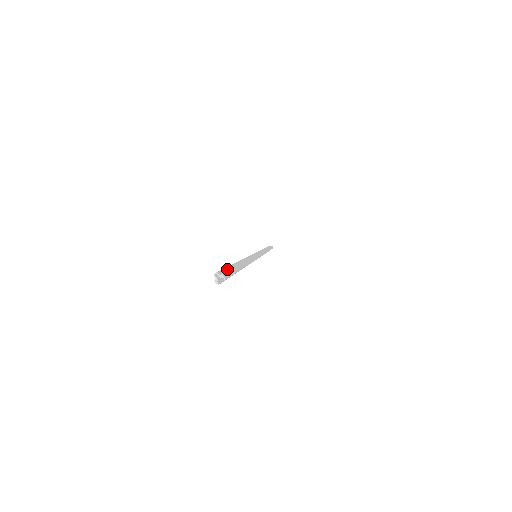
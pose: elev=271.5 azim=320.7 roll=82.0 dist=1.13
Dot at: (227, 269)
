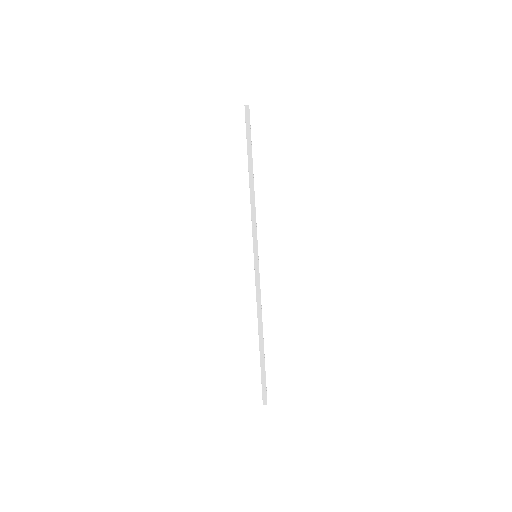
Dot at: (262, 383)
